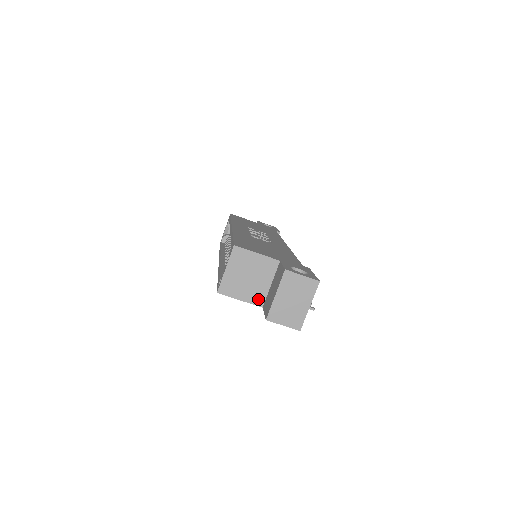
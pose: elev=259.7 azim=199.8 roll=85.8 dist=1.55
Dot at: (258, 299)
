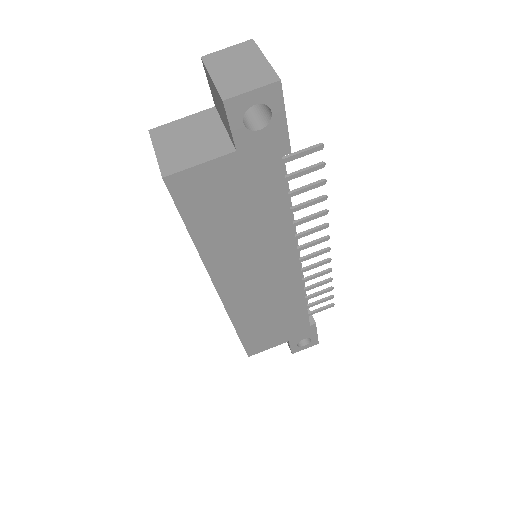
Dot at: (222, 148)
